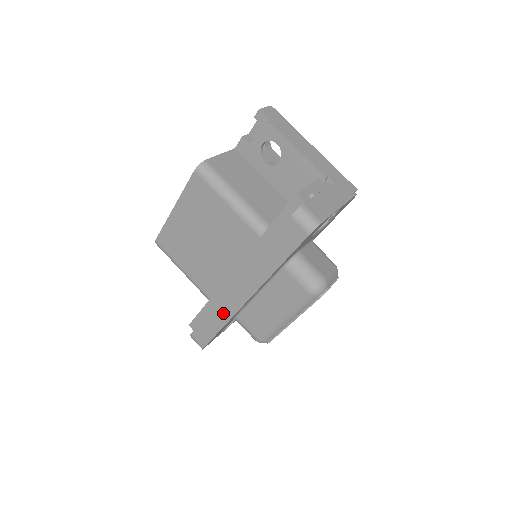
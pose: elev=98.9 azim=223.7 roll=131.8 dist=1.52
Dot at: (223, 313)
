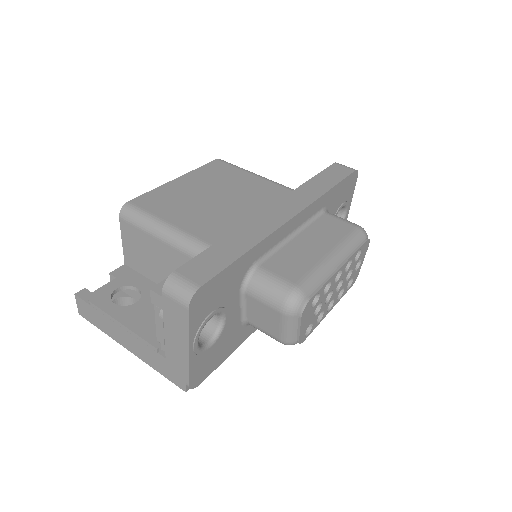
Dot at: (253, 232)
